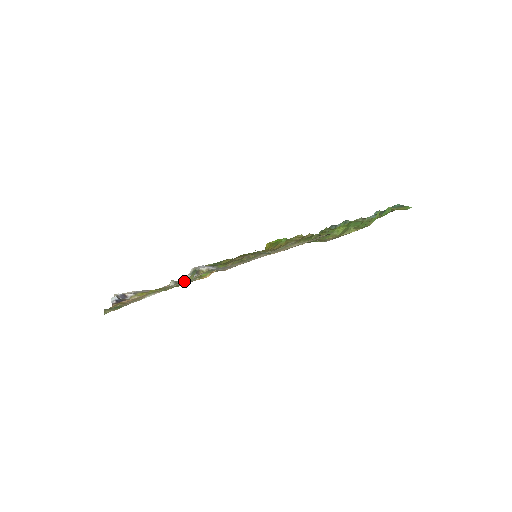
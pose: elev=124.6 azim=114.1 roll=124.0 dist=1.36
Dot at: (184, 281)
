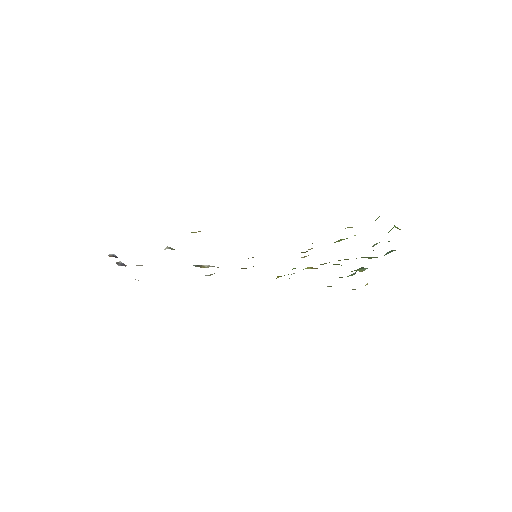
Dot at: occluded
